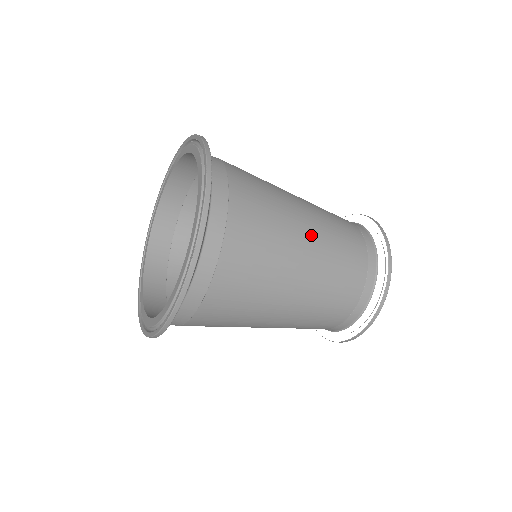
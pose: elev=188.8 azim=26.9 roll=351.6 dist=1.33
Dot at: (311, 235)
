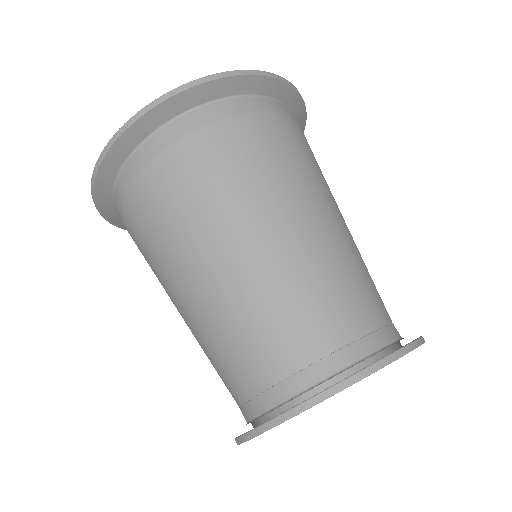
Dot at: (298, 231)
